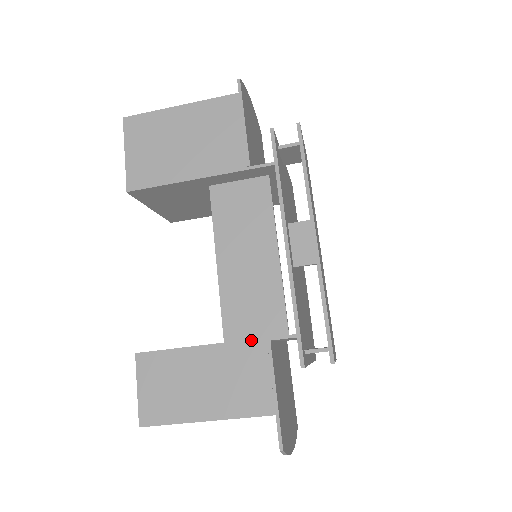
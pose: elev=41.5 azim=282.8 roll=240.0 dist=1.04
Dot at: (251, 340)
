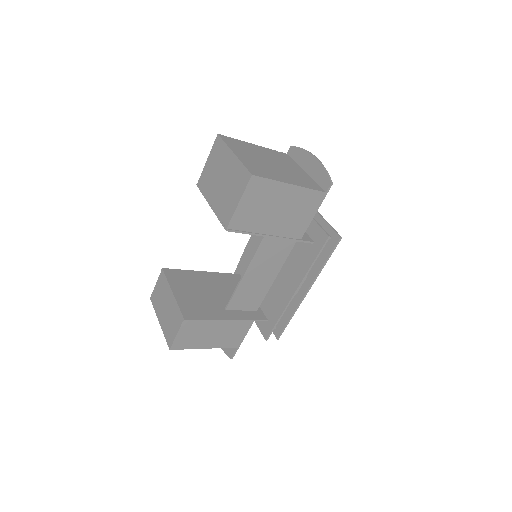
Dot at: (247, 320)
